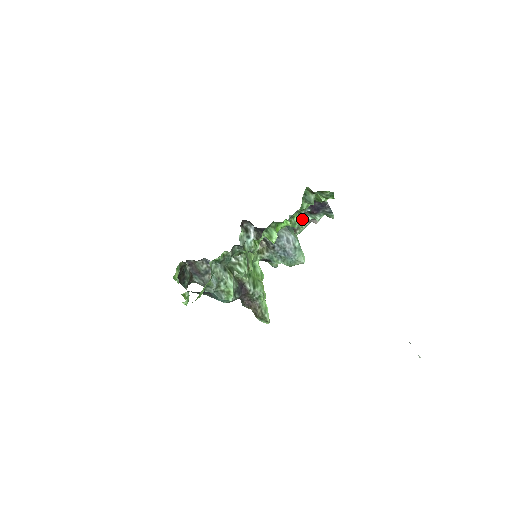
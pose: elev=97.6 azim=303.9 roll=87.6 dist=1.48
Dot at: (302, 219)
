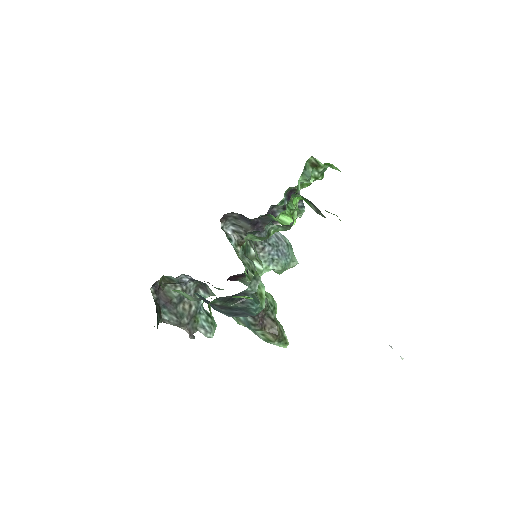
Dot at: occluded
